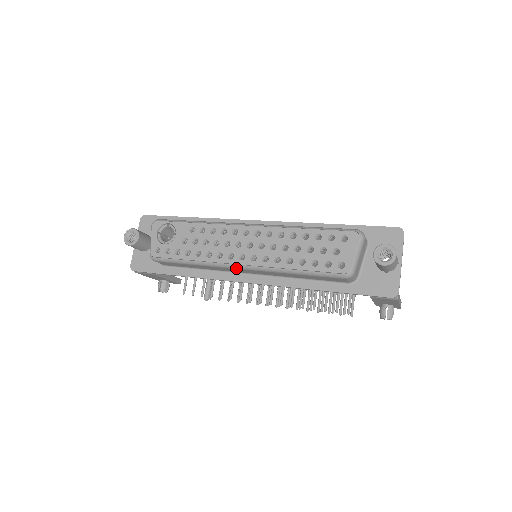
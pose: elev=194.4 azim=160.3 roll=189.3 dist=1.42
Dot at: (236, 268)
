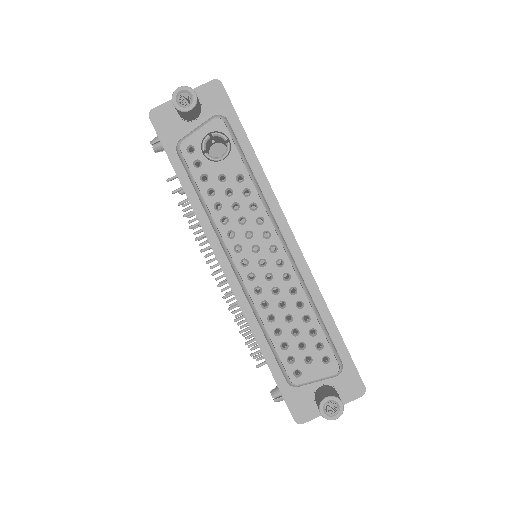
Dot at: (229, 261)
